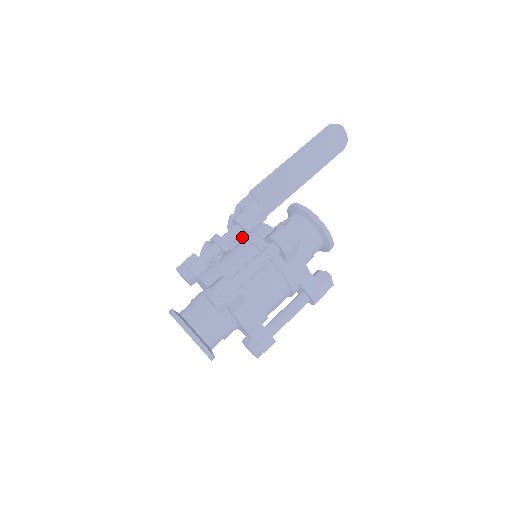
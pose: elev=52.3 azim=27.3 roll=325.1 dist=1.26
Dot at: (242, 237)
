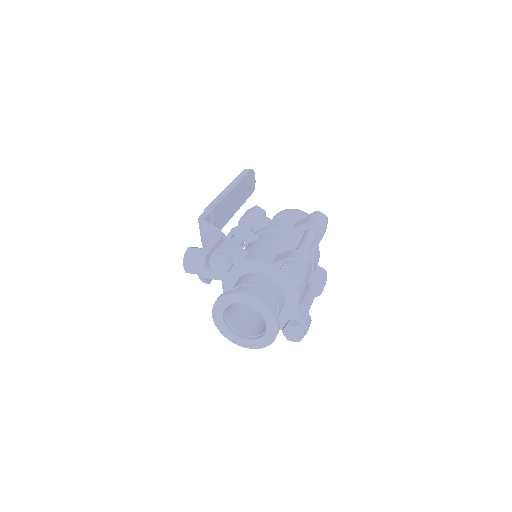
Dot at: (263, 230)
